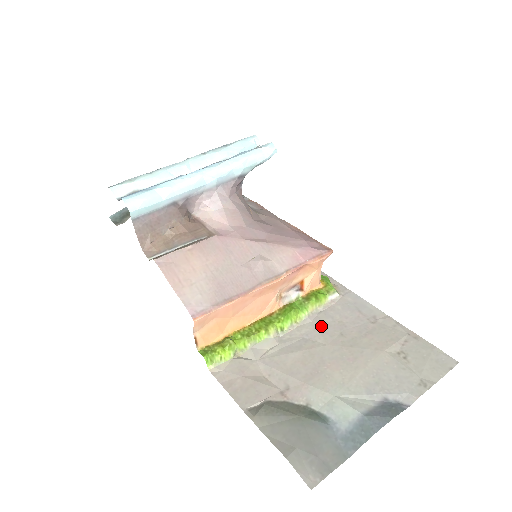
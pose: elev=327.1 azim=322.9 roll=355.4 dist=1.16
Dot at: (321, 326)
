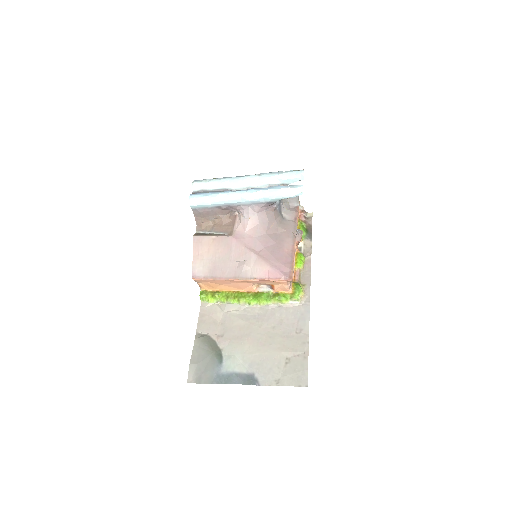
Dot at: (270, 315)
